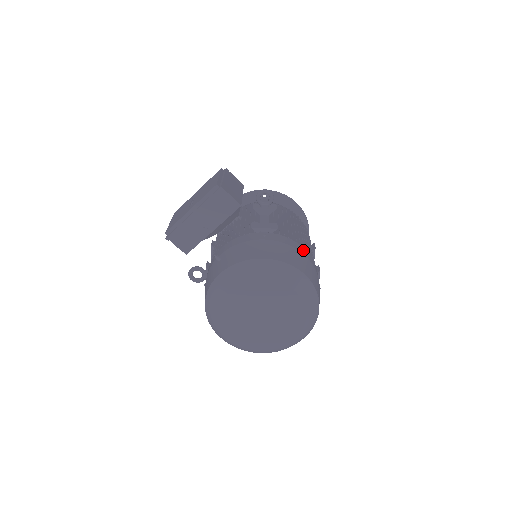
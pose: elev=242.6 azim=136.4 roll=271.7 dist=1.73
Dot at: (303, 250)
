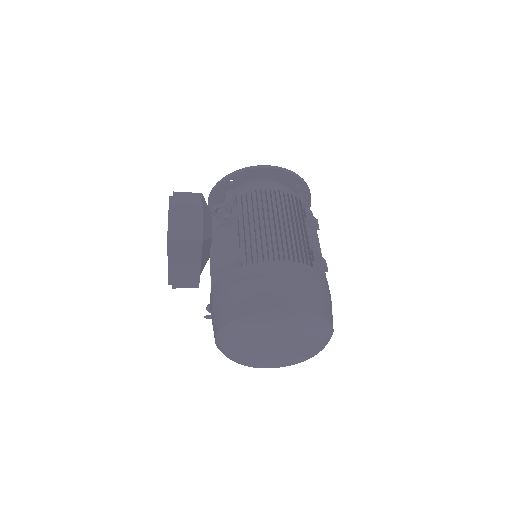
Dot at: (278, 267)
